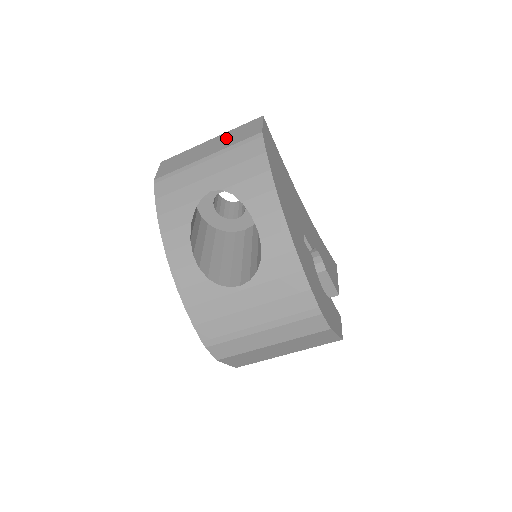
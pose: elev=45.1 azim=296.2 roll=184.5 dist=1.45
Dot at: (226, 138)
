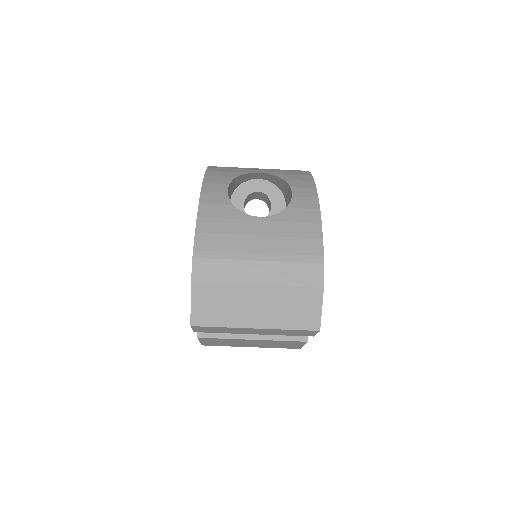
Dot at: occluded
